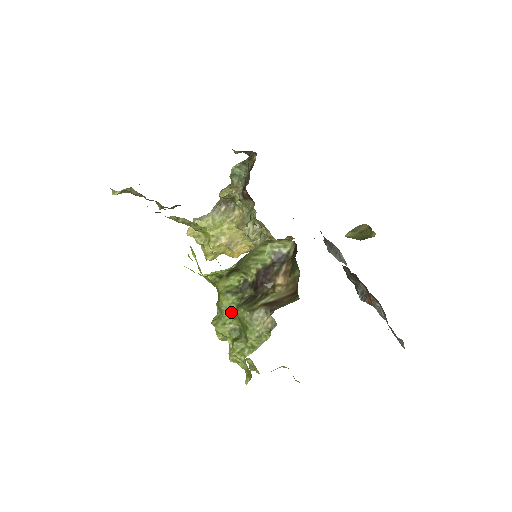
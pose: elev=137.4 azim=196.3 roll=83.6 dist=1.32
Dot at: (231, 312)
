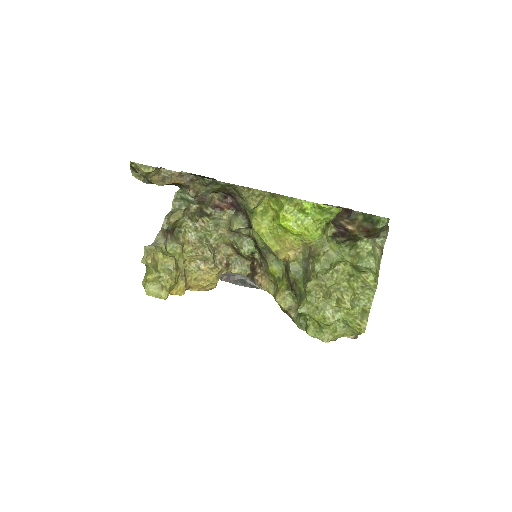
Dot at: (343, 255)
